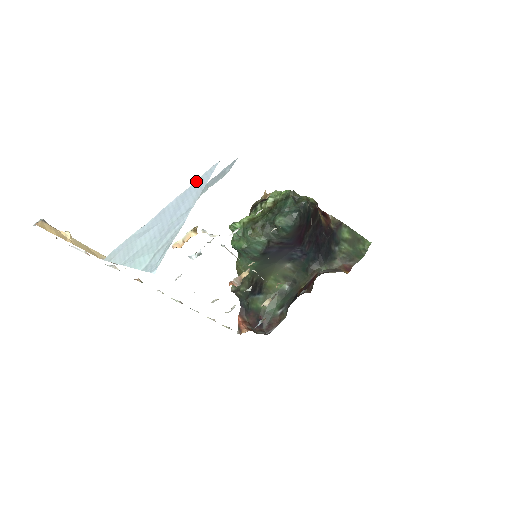
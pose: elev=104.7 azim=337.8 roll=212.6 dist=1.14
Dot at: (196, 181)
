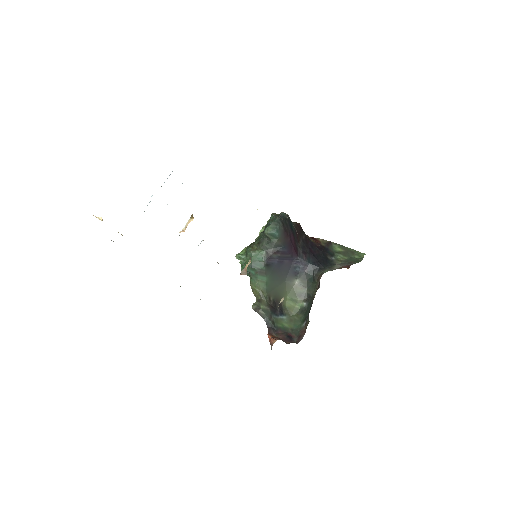
Dot at: occluded
